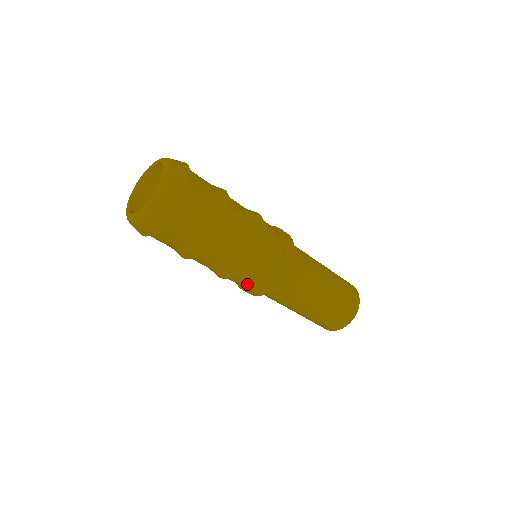
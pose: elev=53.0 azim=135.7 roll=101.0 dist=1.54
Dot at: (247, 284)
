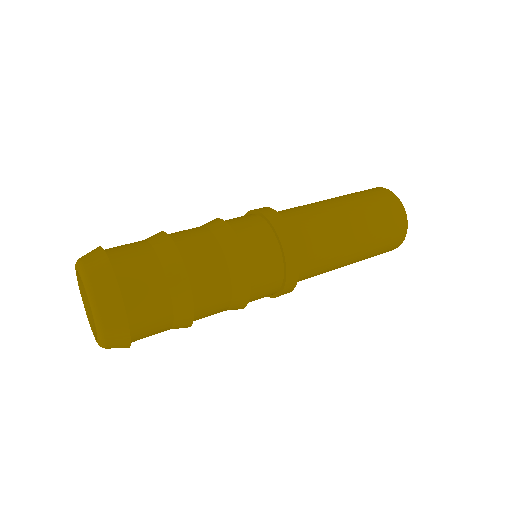
Dot at: (273, 276)
